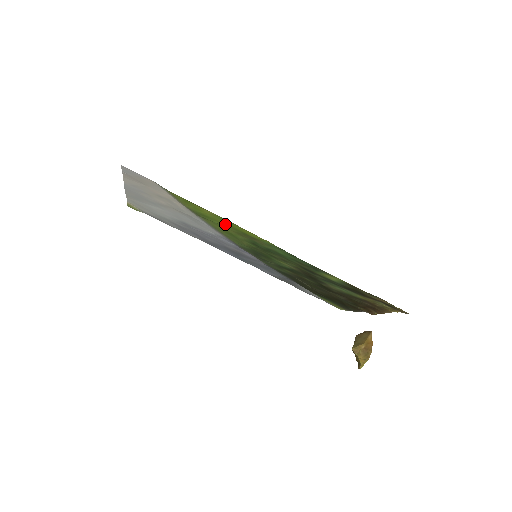
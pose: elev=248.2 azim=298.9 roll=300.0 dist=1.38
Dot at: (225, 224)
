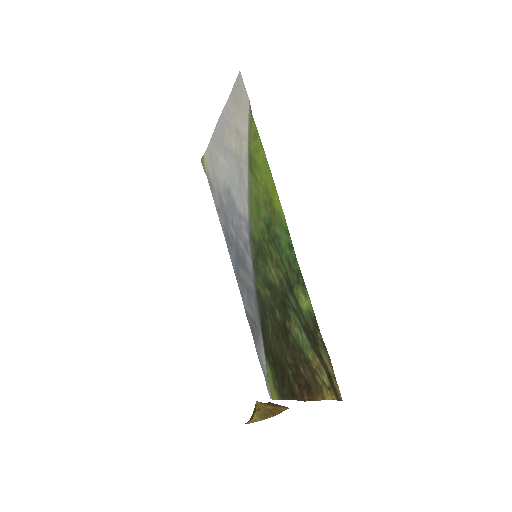
Dot at: (264, 181)
